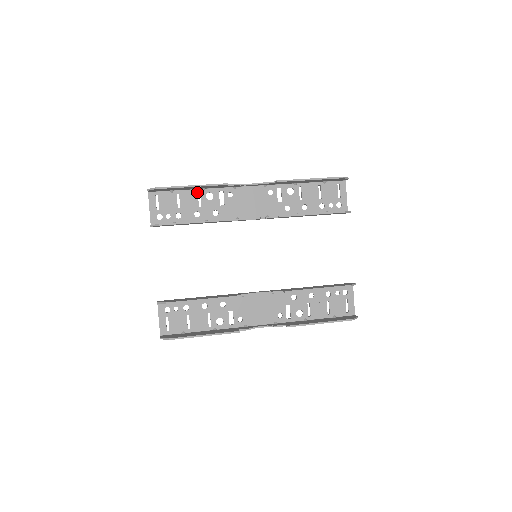
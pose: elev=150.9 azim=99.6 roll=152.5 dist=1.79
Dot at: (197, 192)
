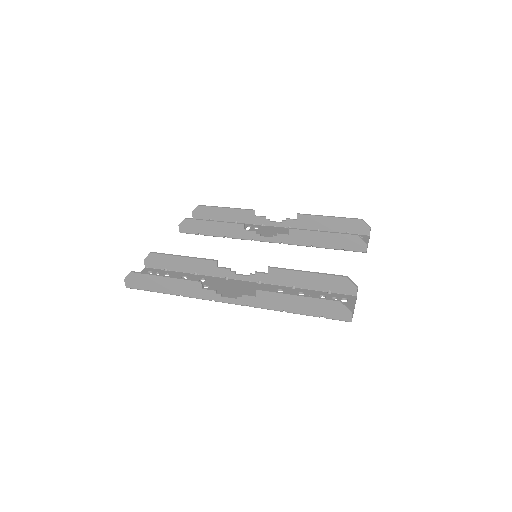
Dot at: occluded
